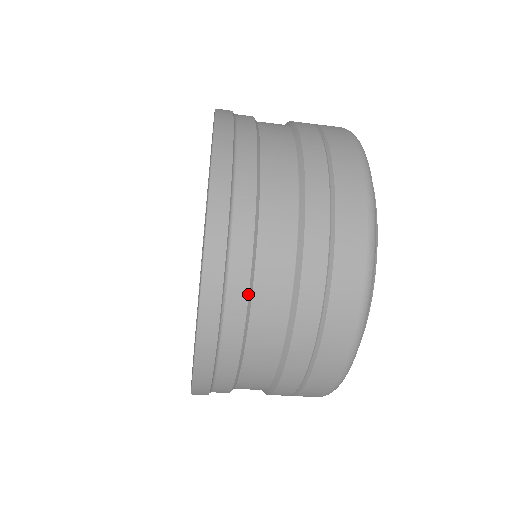
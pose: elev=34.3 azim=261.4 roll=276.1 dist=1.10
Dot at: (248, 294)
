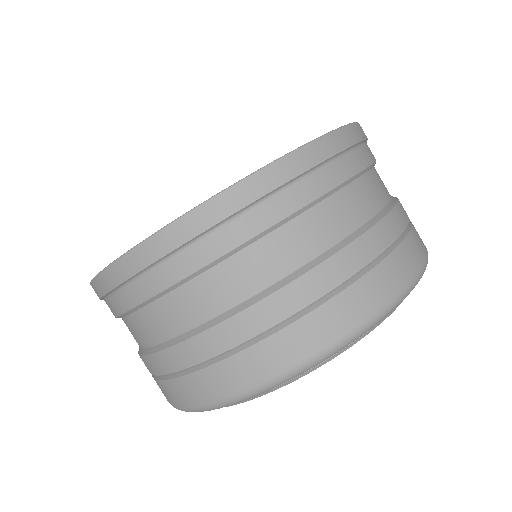
Dot at: occluded
